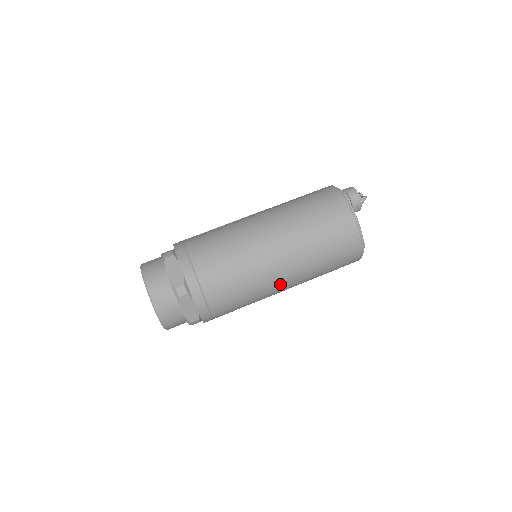
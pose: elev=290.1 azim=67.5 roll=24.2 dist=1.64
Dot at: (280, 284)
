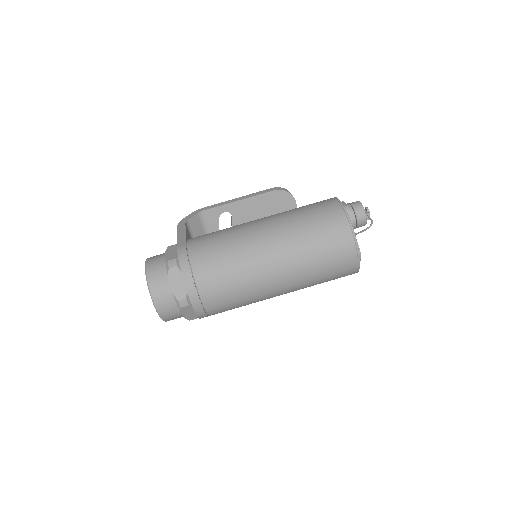
Dot at: (275, 296)
